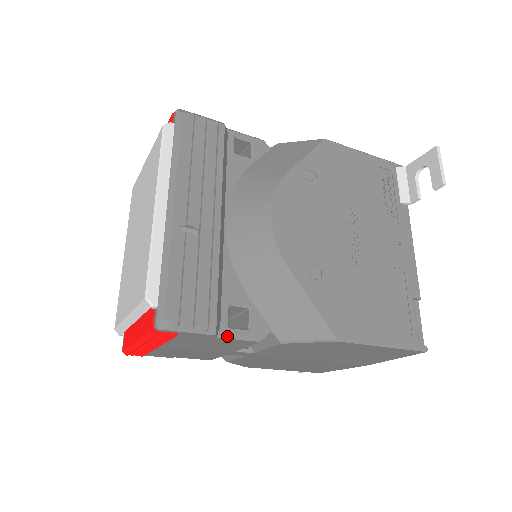
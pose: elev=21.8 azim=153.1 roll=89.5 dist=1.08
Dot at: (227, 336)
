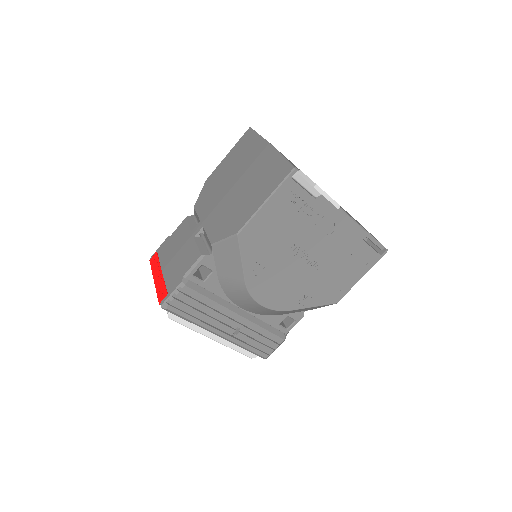
Dot at: occluded
